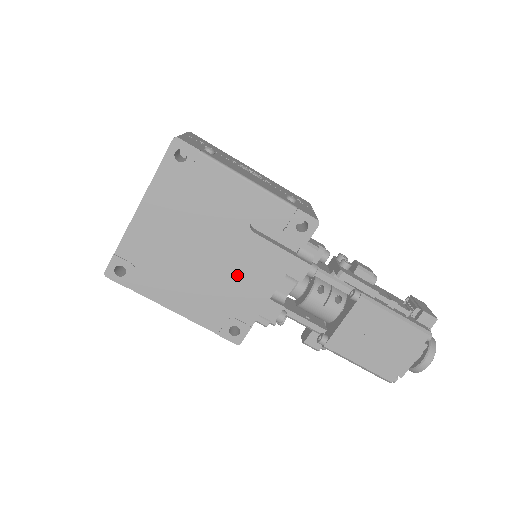
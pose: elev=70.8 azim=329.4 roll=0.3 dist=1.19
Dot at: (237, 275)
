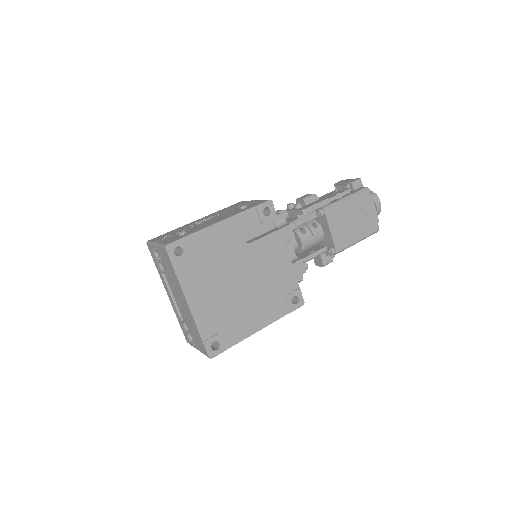
Dot at: (266, 273)
